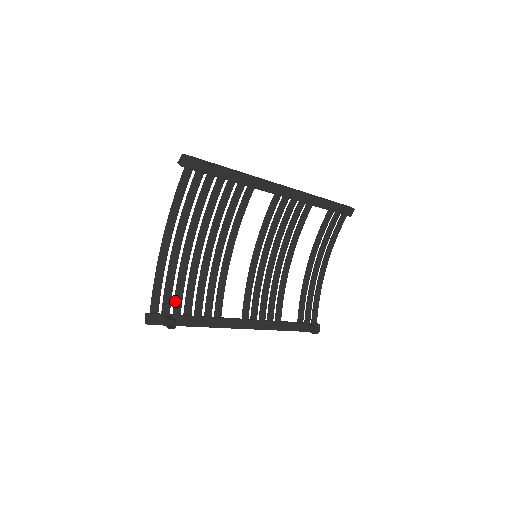
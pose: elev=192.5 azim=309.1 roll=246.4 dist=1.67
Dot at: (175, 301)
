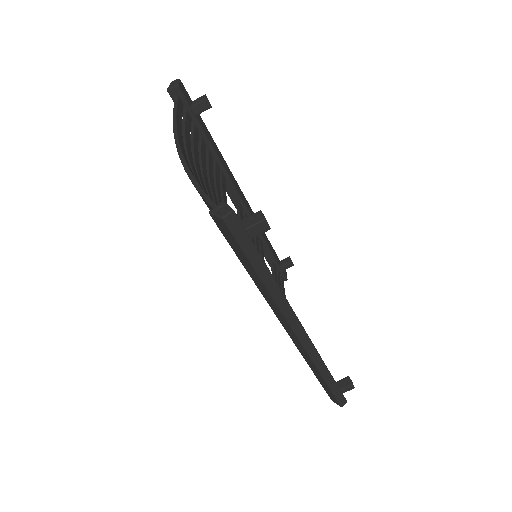
Dot at: occluded
